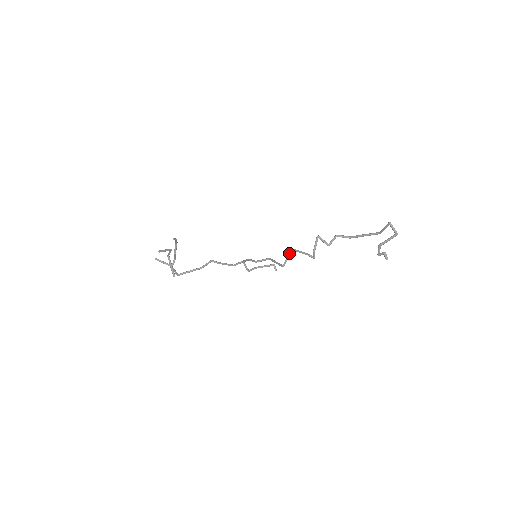
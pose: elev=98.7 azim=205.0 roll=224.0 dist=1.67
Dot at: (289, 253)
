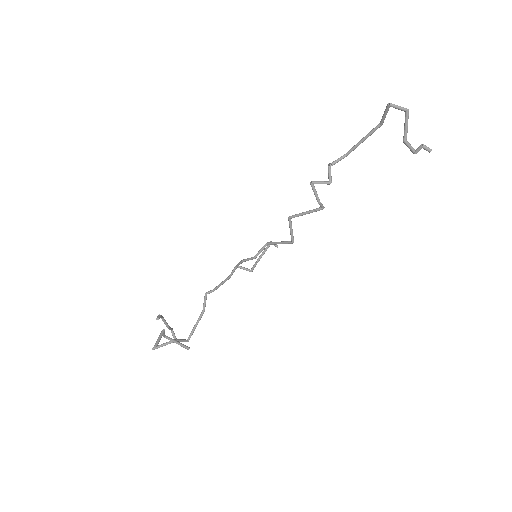
Dot at: (289, 224)
